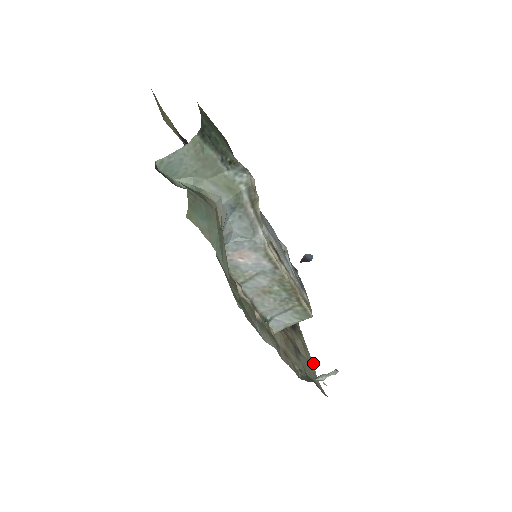
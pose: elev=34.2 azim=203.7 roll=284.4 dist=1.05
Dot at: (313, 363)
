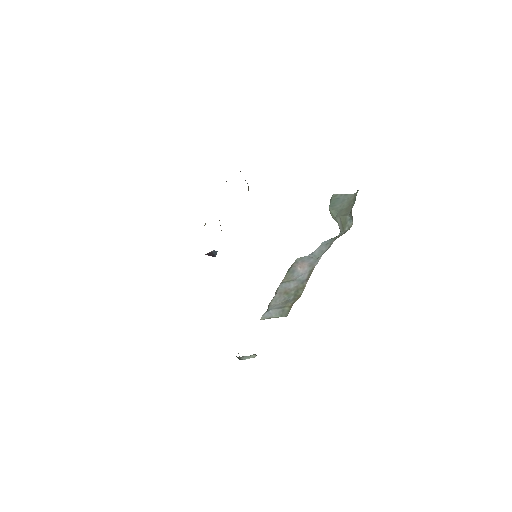
Dot at: occluded
